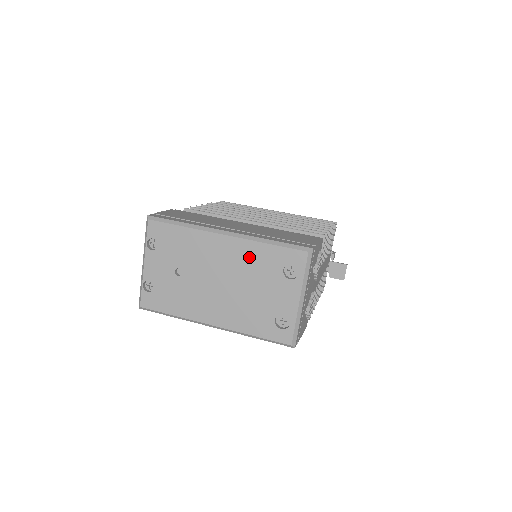
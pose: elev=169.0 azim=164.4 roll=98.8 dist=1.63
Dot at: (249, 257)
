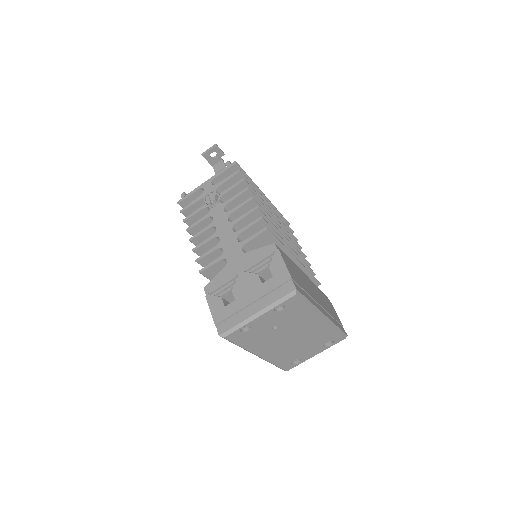
Dot at: (320, 332)
